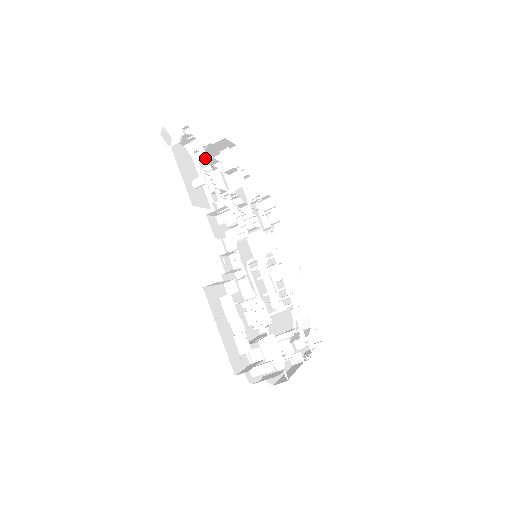
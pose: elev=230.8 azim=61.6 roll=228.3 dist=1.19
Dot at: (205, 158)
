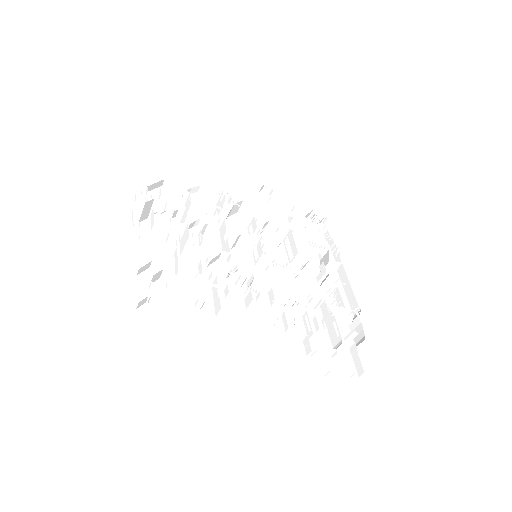
Dot at: (166, 268)
